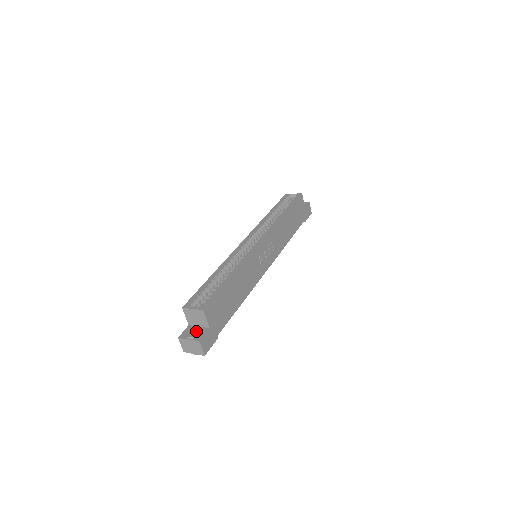
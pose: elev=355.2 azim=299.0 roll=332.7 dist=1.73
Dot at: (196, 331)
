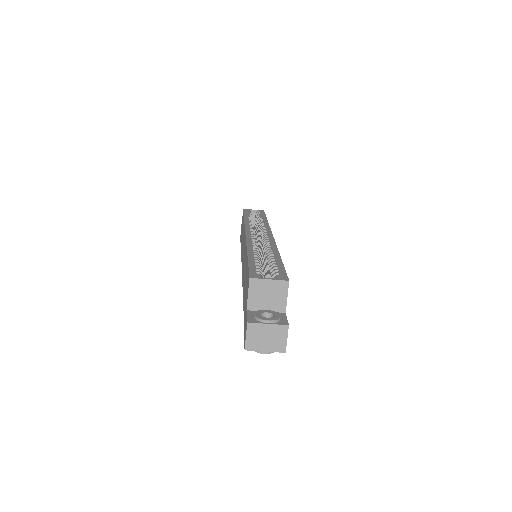
Dot at: (266, 316)
